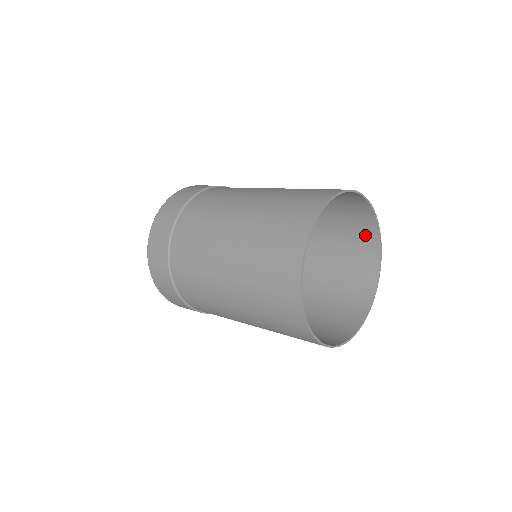
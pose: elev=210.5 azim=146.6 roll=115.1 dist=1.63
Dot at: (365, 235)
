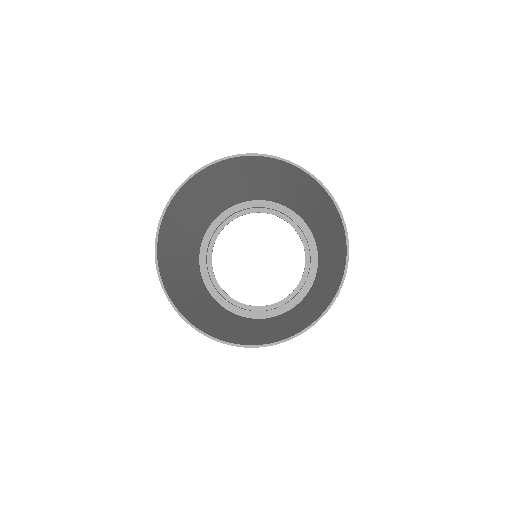
Dot at: (305, 178)
